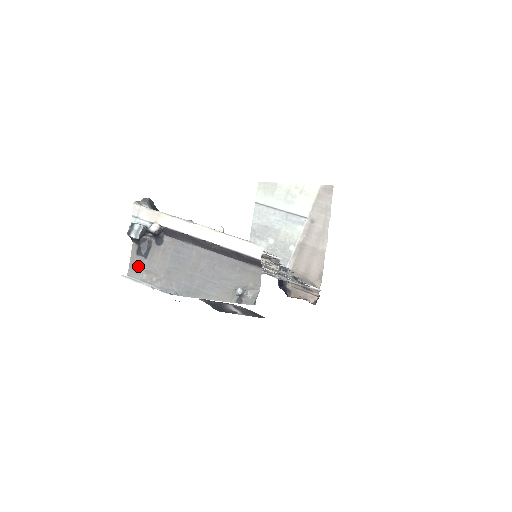
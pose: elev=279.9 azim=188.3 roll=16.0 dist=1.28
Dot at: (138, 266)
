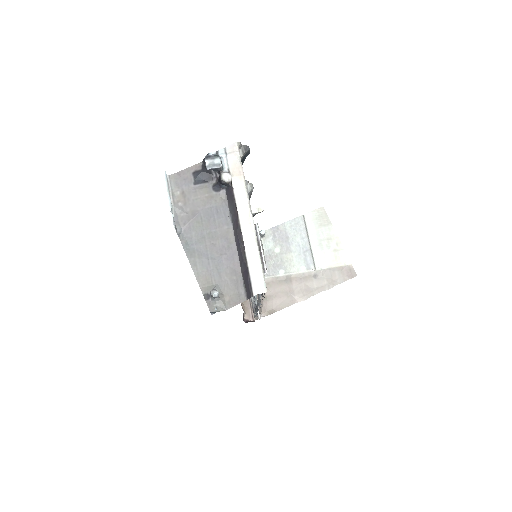
Dot at: (183, 181)
